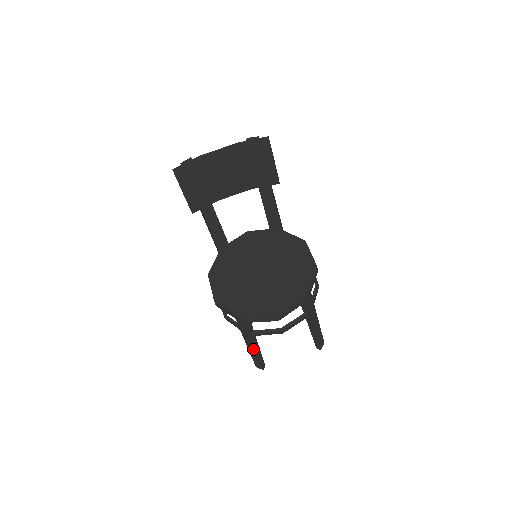
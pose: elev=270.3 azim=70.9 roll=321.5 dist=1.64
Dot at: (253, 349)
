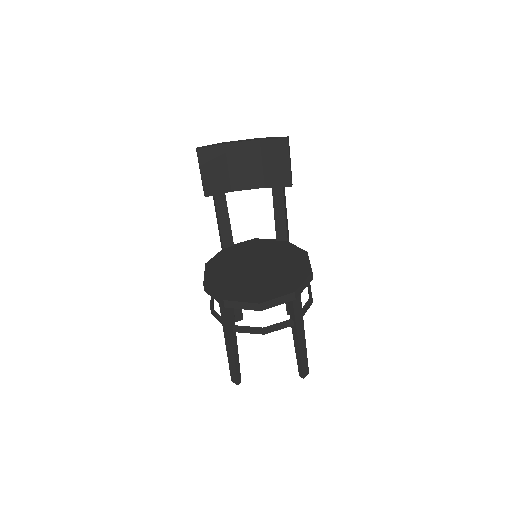
Dot at: (231, 351)
